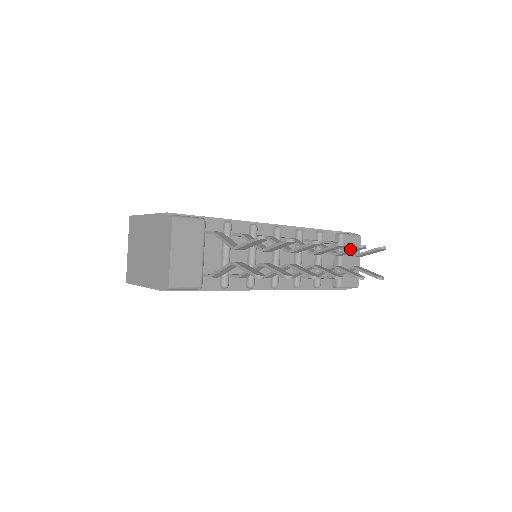
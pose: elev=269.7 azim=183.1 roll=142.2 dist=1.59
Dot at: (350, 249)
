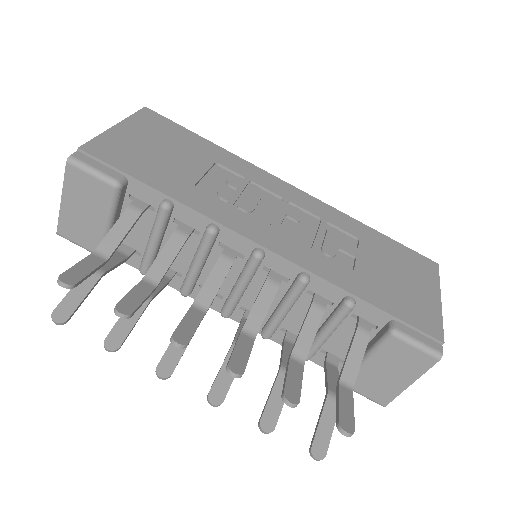
Dot at: (285, 381)
